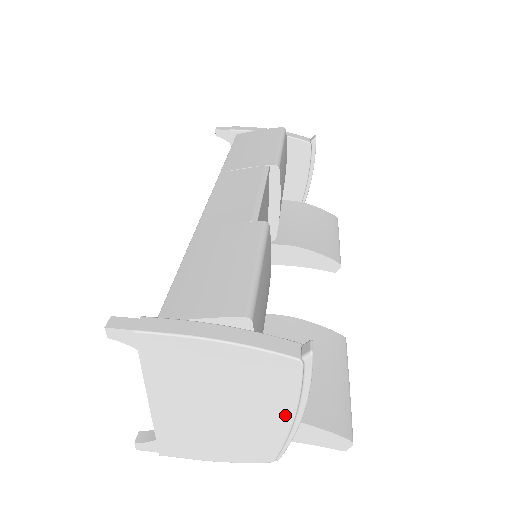
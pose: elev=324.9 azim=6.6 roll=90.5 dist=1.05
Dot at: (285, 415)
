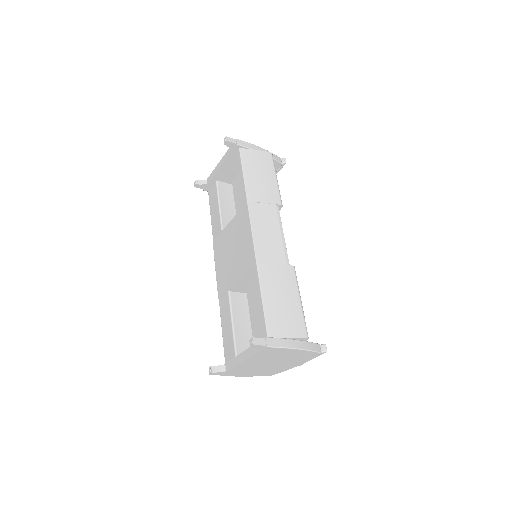
Dot at: (296, 365)
